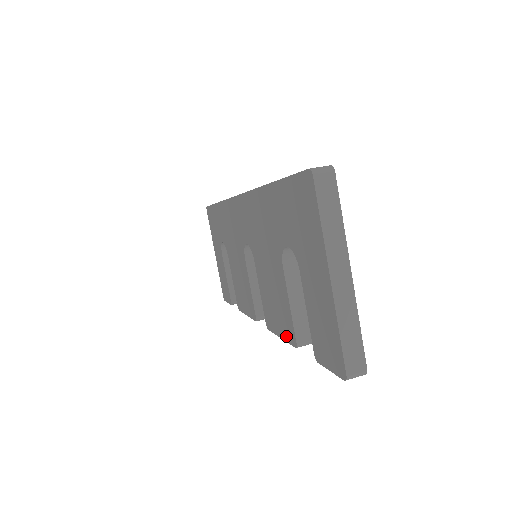
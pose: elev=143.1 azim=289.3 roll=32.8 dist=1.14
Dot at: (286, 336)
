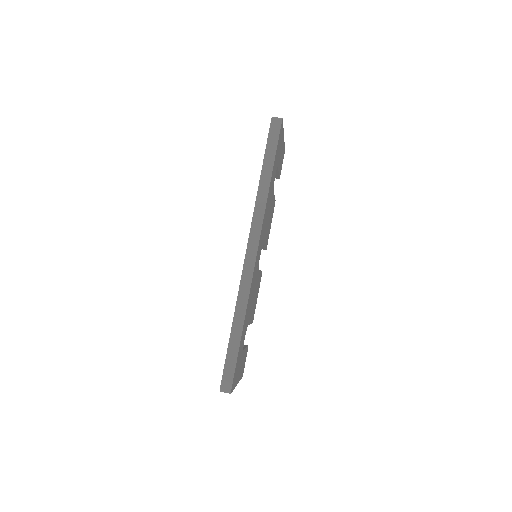
Dot at: occluded
